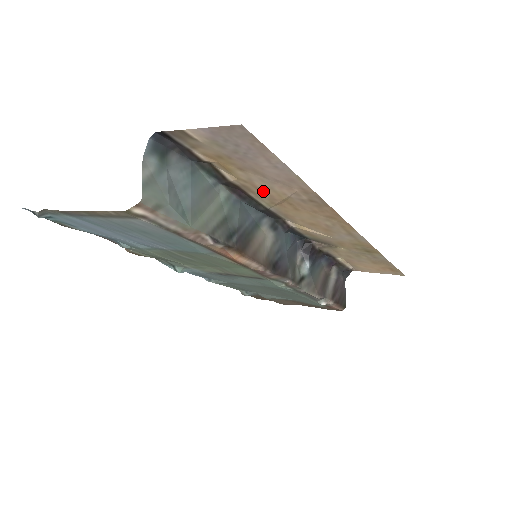
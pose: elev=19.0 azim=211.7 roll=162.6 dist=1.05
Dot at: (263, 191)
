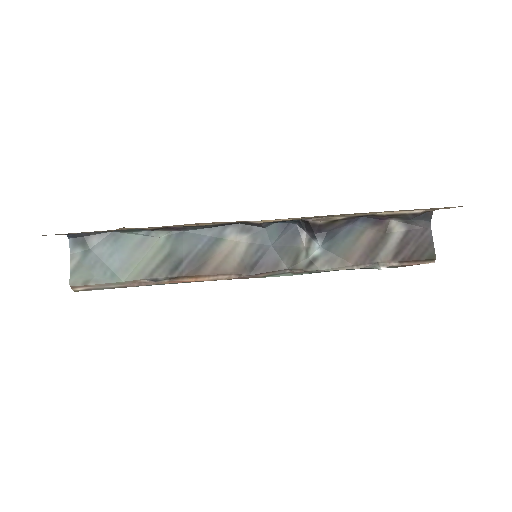
Dot at: occluded
